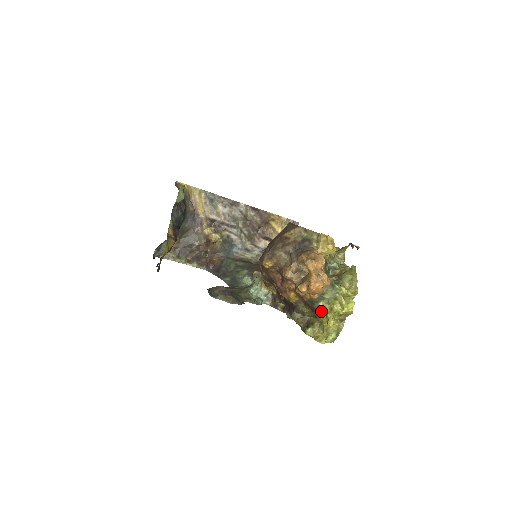
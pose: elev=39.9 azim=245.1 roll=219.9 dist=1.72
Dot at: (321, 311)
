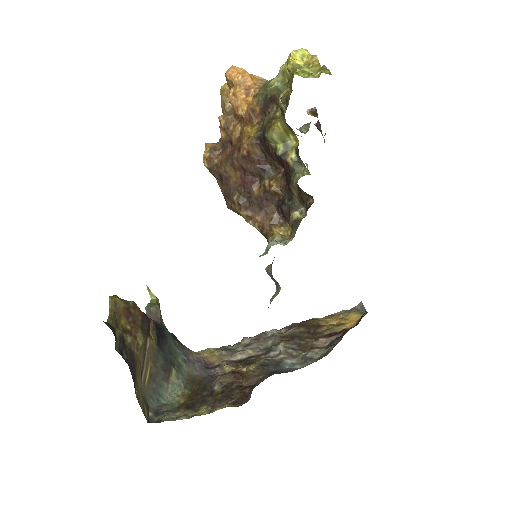
Dot at: (280, 88)
